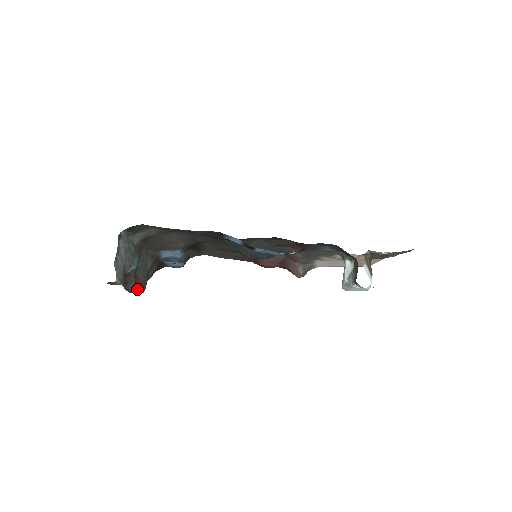
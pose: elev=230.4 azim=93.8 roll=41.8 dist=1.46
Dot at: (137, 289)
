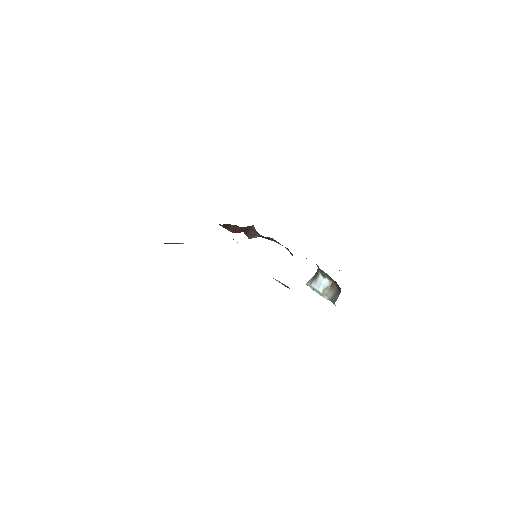
Dot at: occluded
